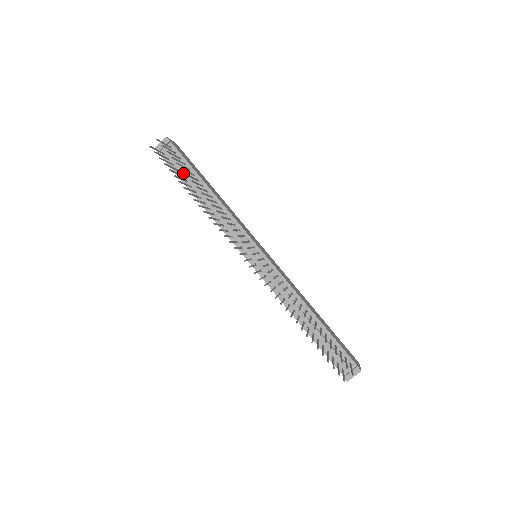
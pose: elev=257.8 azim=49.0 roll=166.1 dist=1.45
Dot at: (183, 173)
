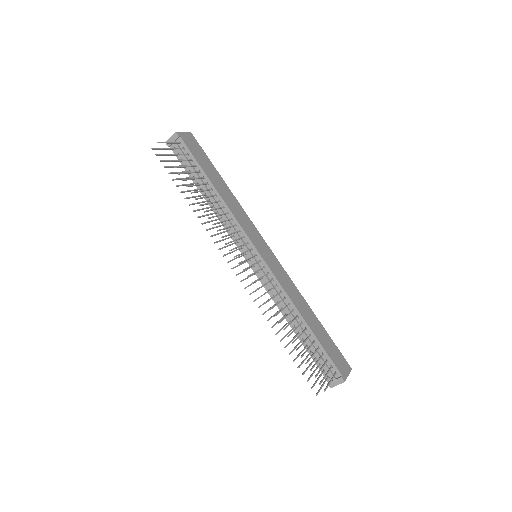
Dot at: (191, 169)
